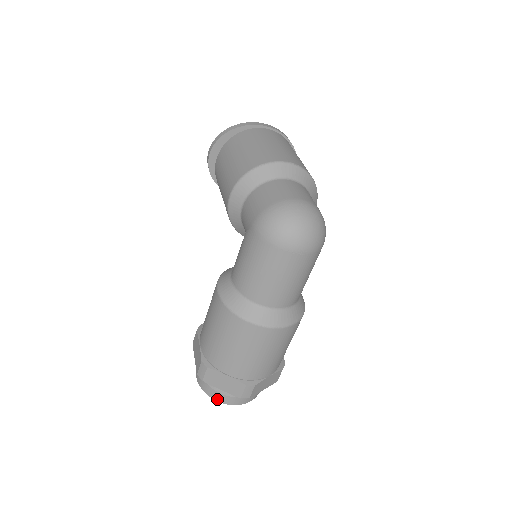
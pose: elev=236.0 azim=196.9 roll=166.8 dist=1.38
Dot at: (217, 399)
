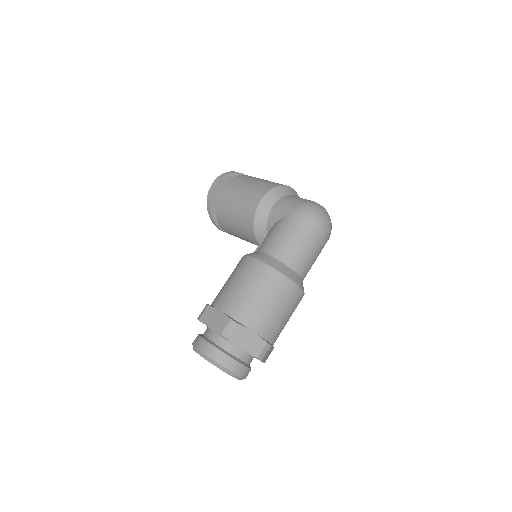
Dot at: (228, 366)
